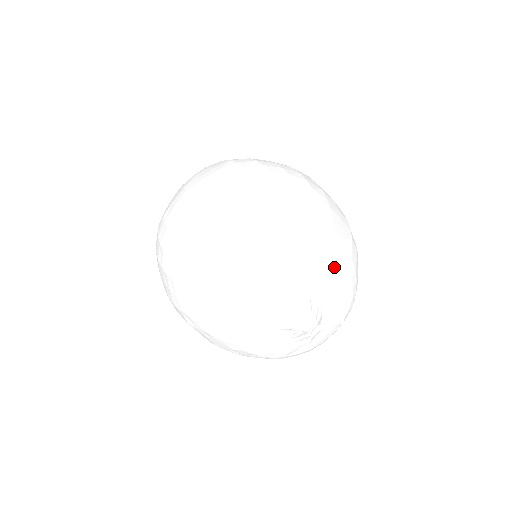
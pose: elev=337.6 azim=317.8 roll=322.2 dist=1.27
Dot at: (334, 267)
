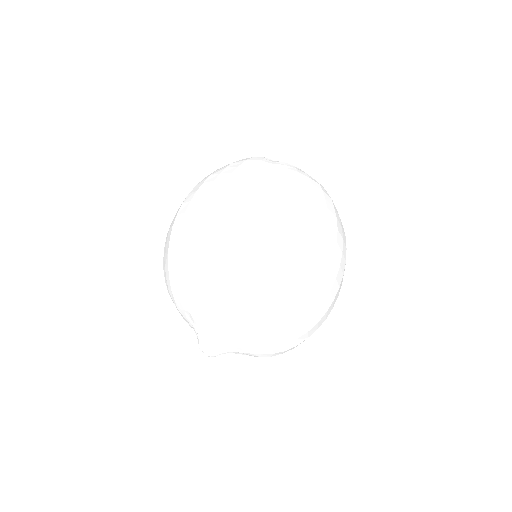
Dot at: (237, 328)
